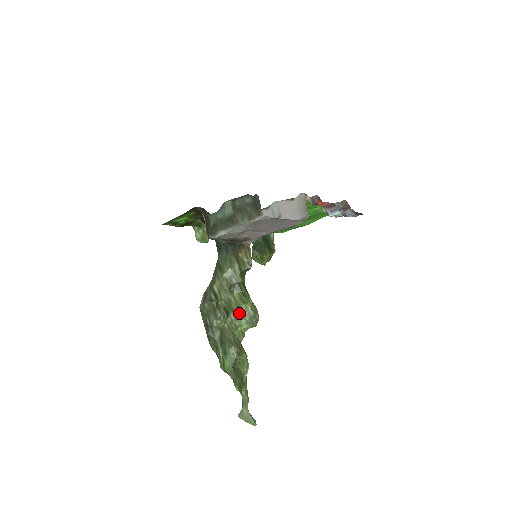
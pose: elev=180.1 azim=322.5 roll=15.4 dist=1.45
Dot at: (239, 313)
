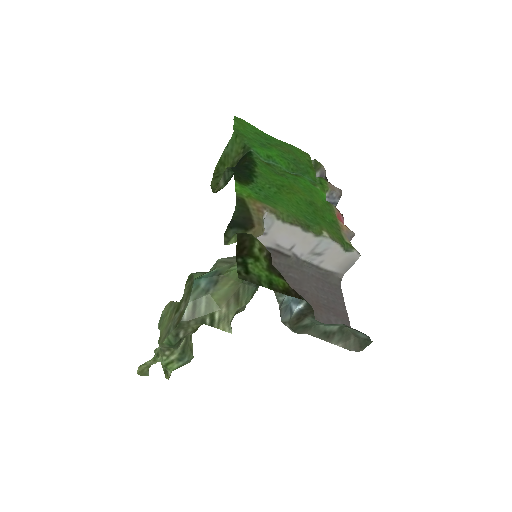
Dot at: occluded
